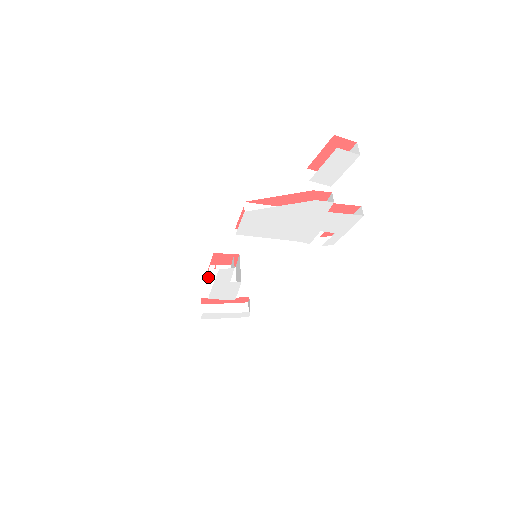
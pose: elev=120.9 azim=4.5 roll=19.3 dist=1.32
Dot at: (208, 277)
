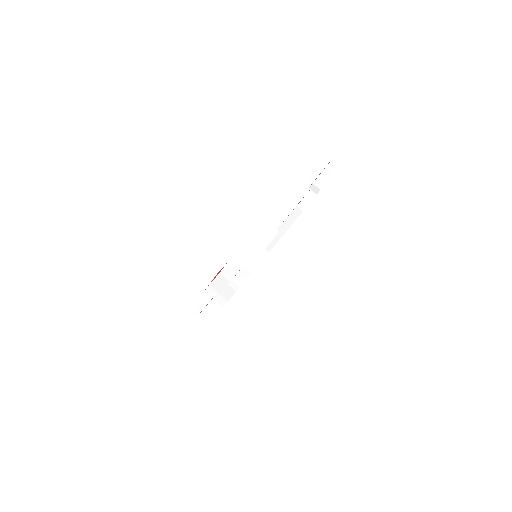
Dot at: (208, 294)
